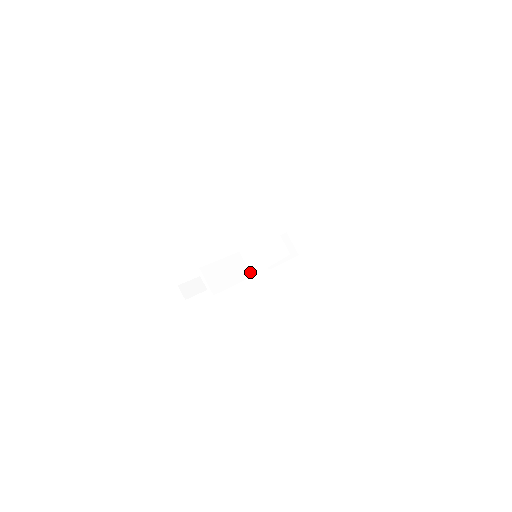
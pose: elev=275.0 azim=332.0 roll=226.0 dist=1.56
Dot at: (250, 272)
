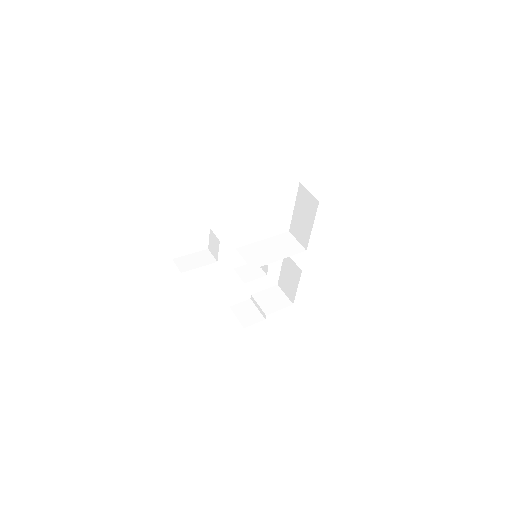
Dot at: (249, 266)
